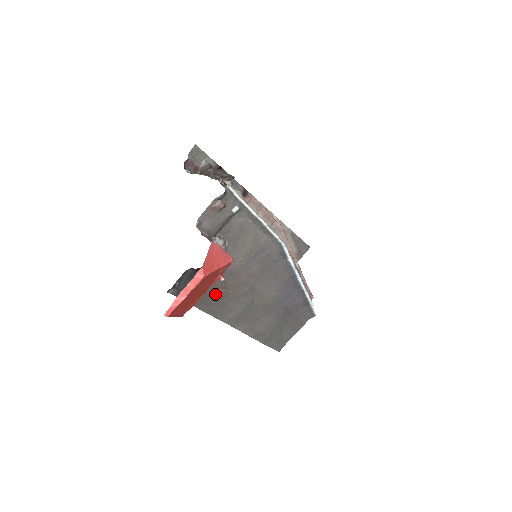
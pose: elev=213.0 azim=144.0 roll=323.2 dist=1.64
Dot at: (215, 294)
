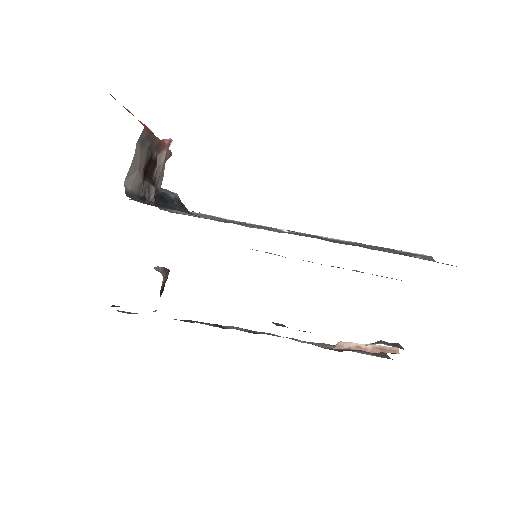
Dot at: occluded
